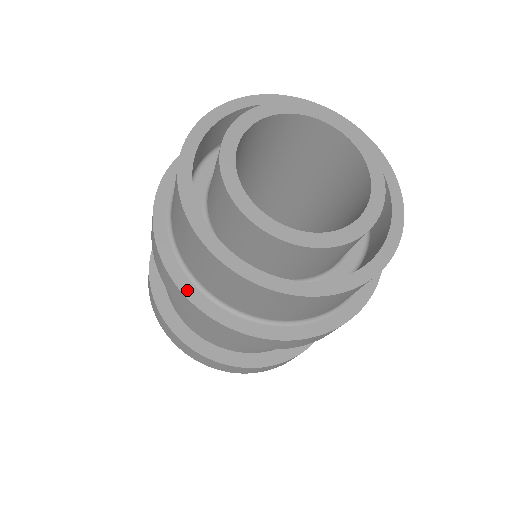
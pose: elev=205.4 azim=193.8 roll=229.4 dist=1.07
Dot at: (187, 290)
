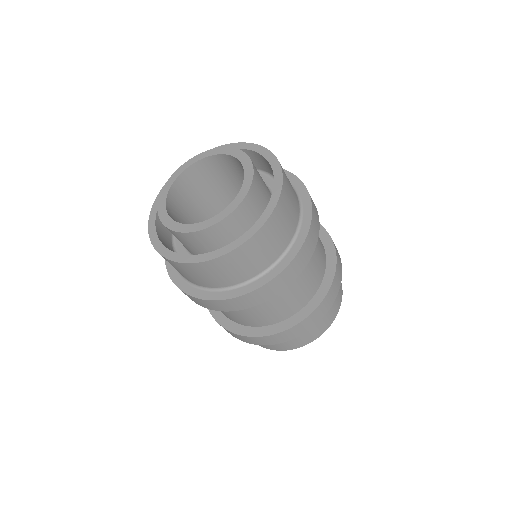
Dot at: (187, 290)
